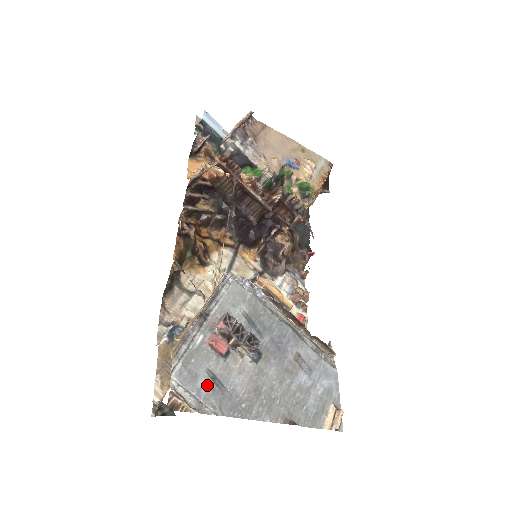
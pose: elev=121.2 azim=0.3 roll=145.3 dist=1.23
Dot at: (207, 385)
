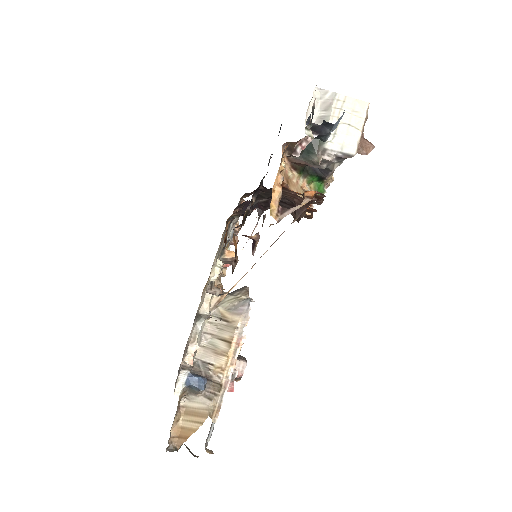
Dot at: occluded
